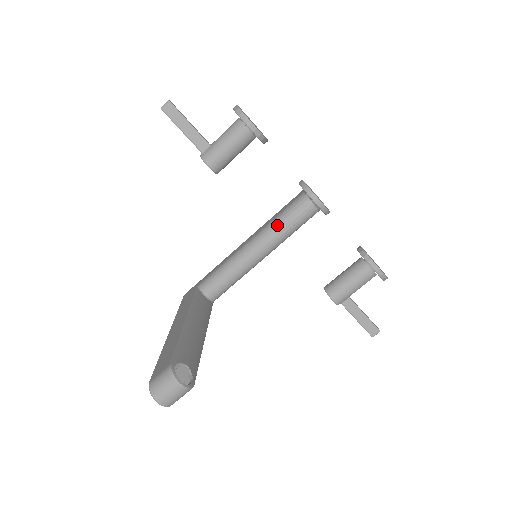
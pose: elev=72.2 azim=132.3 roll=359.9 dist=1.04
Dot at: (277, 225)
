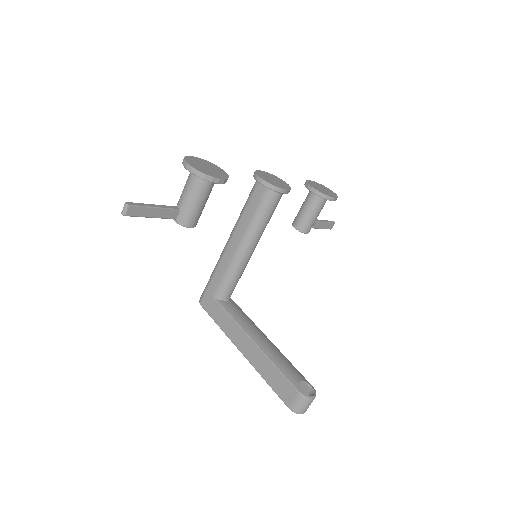
Dot at: (259, 224)
